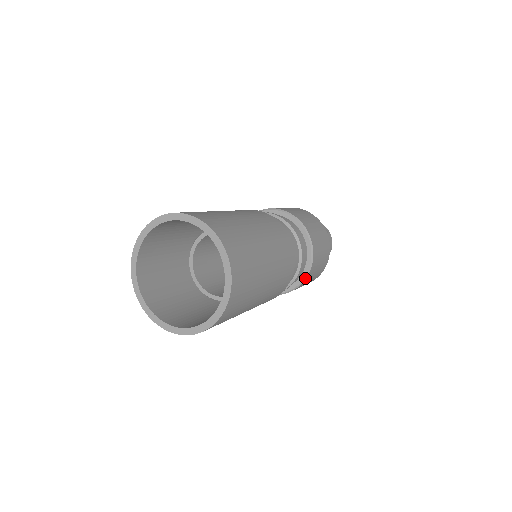
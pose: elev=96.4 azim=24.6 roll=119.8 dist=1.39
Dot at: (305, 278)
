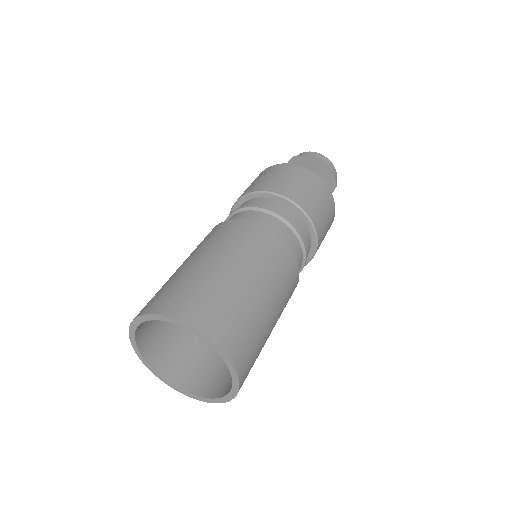
Dot at: occluded
